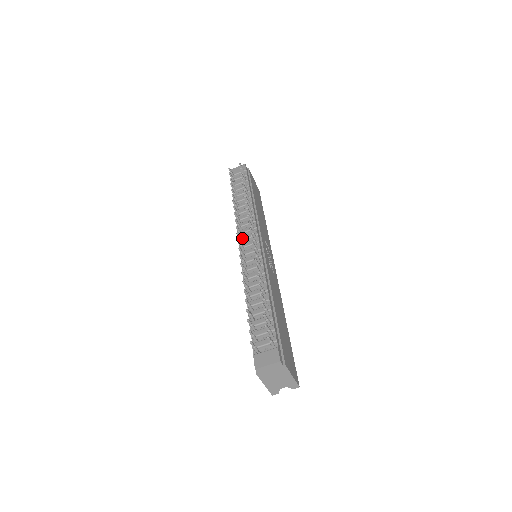
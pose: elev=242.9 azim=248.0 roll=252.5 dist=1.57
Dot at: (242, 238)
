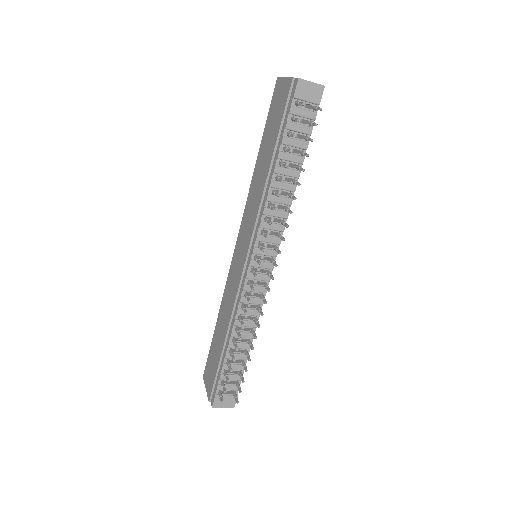
Dot at: (258, 252)
